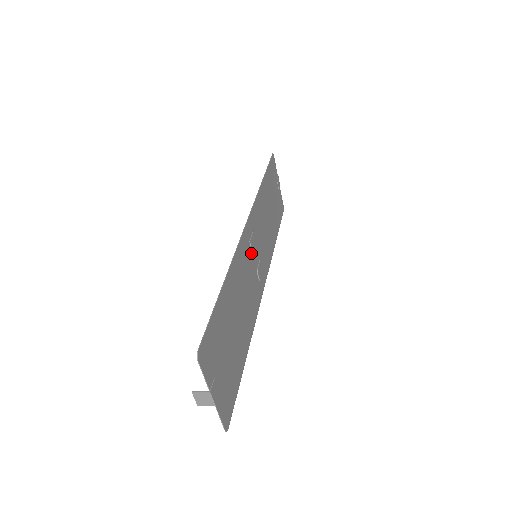
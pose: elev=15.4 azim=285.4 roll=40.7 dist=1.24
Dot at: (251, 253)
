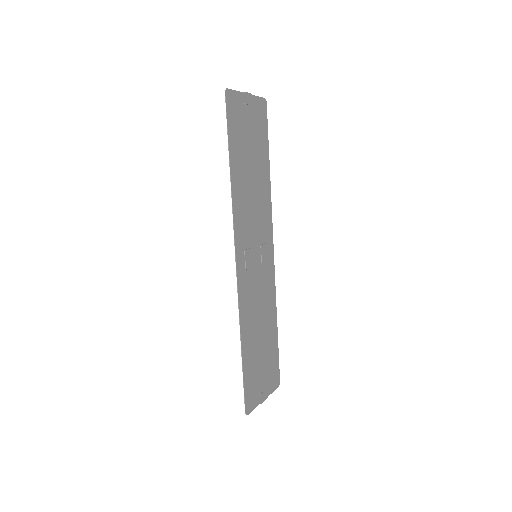
Dot at: (251, 269)
